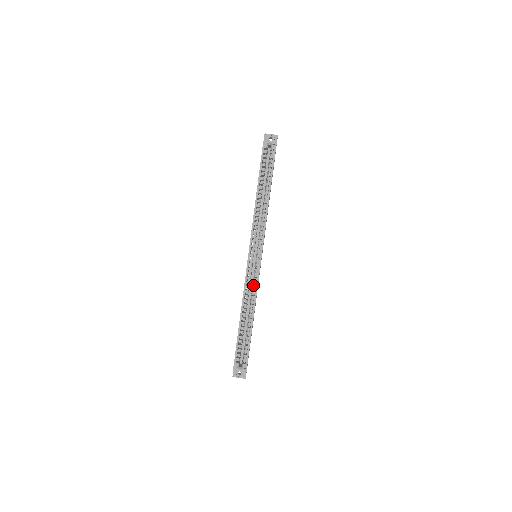
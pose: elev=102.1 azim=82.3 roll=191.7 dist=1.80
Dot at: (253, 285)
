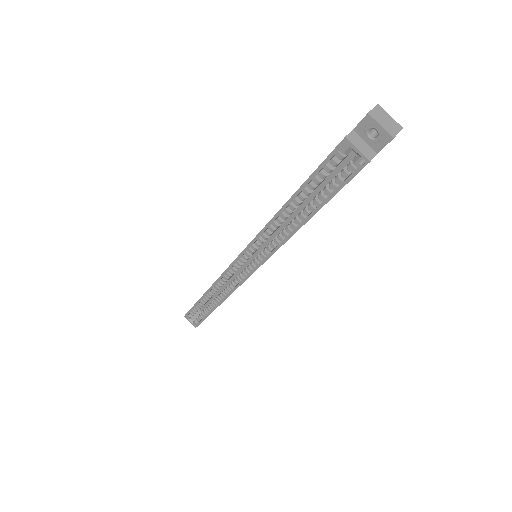
Dot at: occluded
